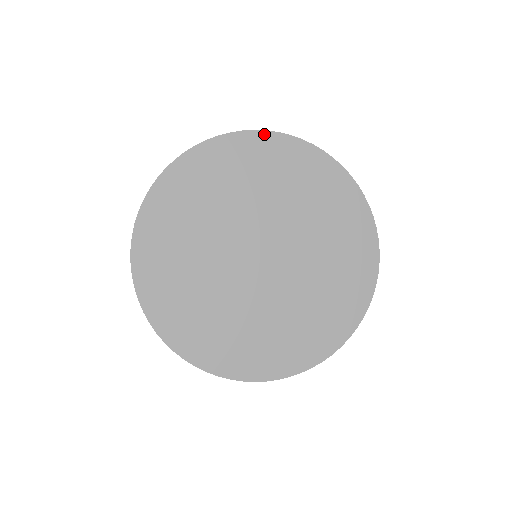
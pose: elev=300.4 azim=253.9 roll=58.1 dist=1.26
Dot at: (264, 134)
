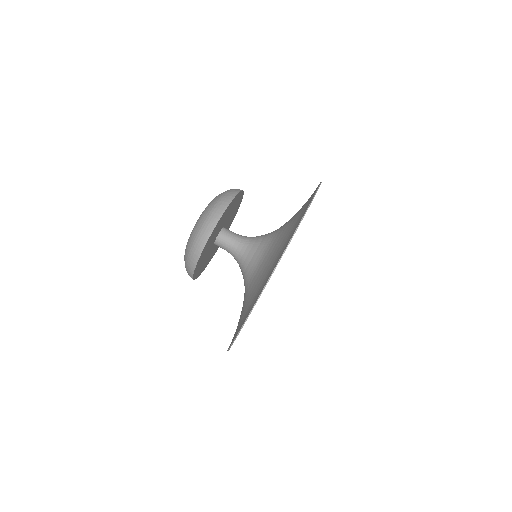
Dot at: occluded
